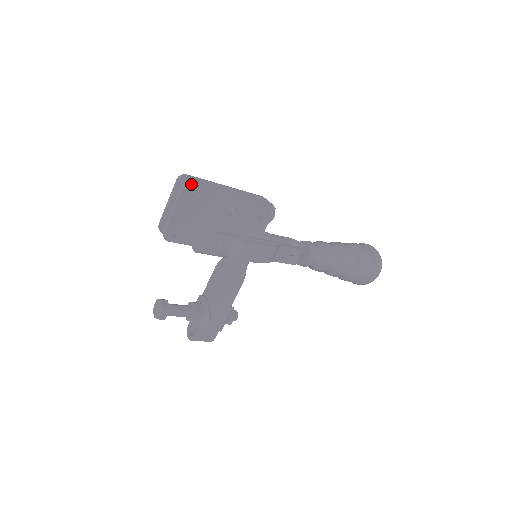
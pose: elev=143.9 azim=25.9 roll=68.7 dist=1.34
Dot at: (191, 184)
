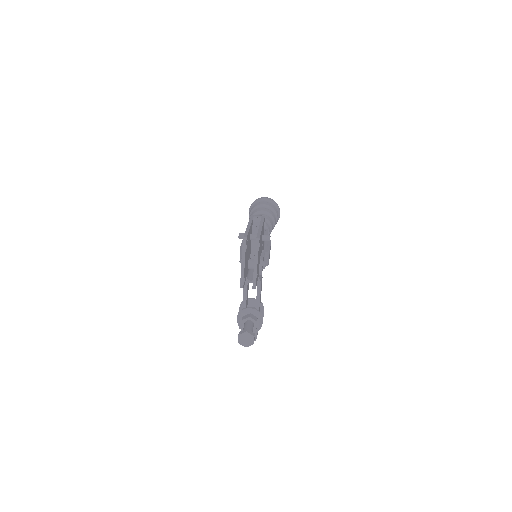
Dot at: (259, 240)
